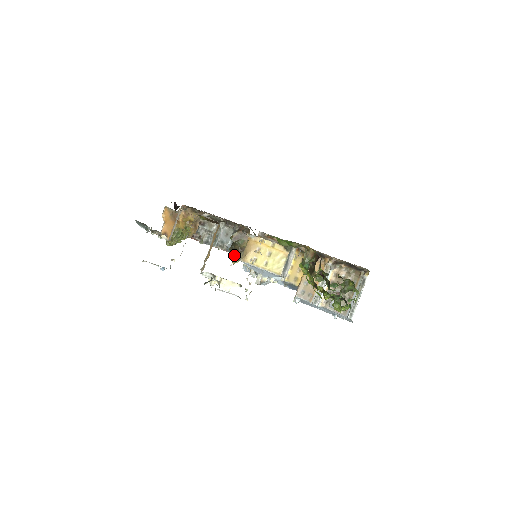
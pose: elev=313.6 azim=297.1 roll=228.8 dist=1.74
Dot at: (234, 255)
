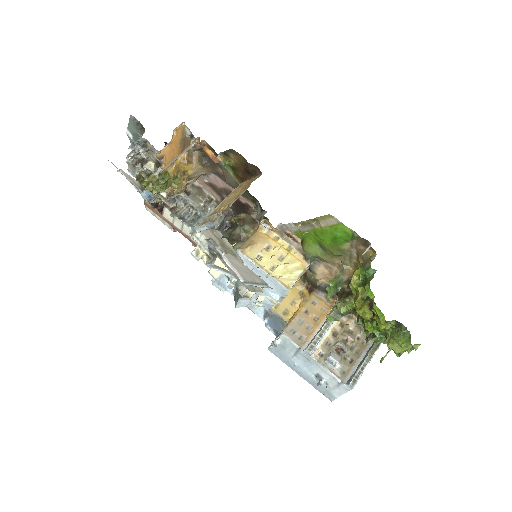
Dot at: occluded
